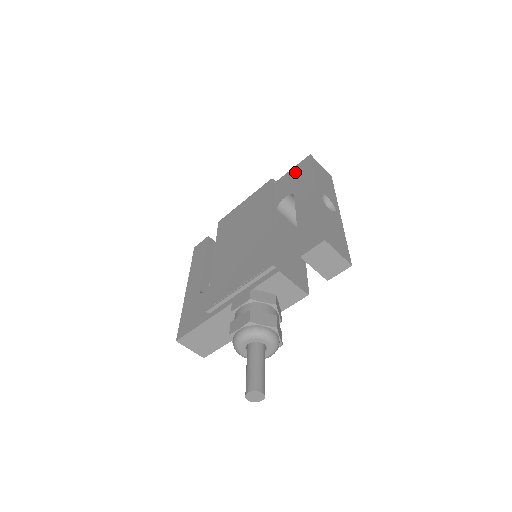
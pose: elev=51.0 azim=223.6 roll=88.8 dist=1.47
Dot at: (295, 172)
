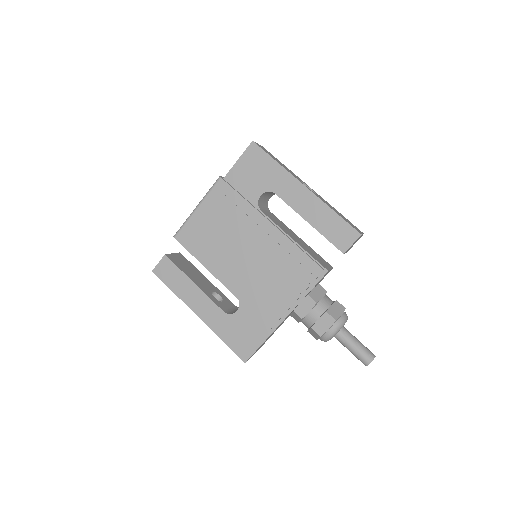
Dot at: (248, 165)
